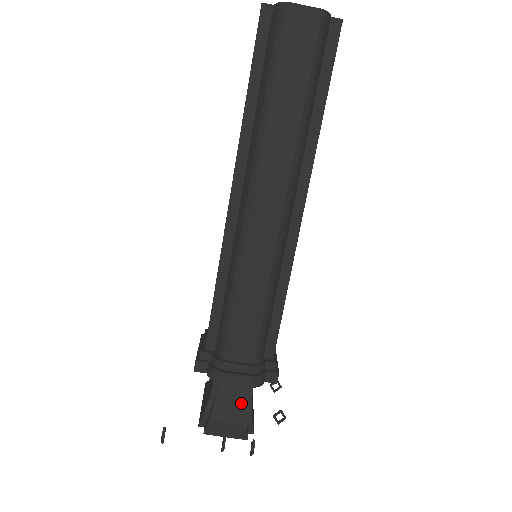
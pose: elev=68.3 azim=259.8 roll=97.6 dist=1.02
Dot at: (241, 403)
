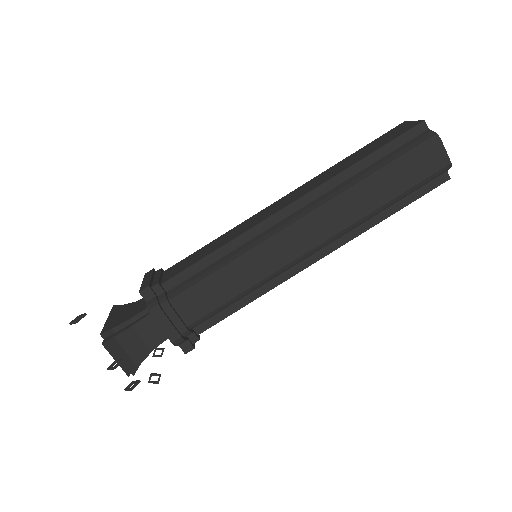
Dot at: (147, 345)
